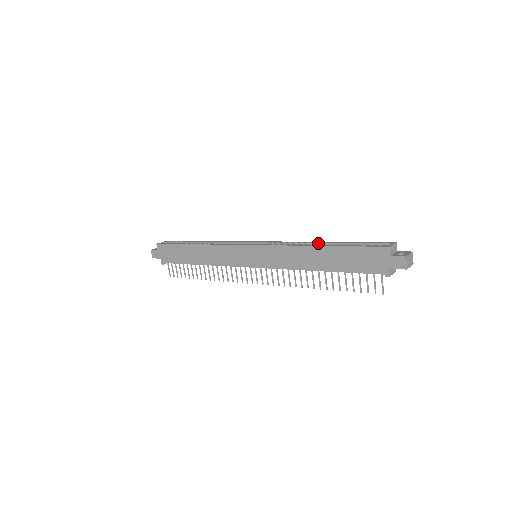
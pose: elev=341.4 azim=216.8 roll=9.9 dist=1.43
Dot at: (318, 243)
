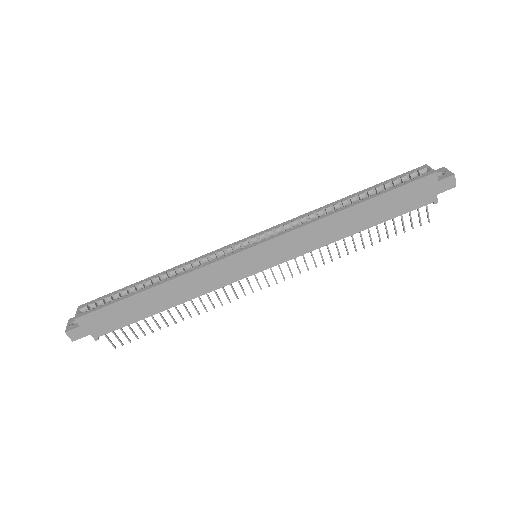
Dot at: (338, 204)
